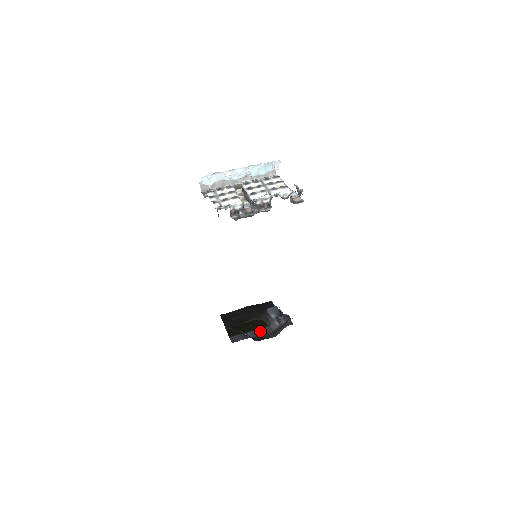
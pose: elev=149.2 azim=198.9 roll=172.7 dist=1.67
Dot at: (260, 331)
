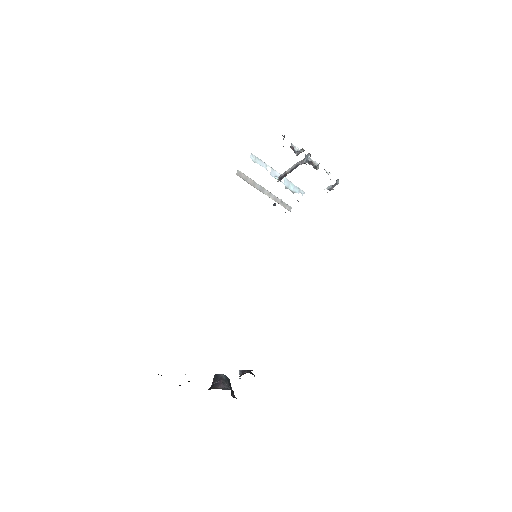
Dot at: occluded
